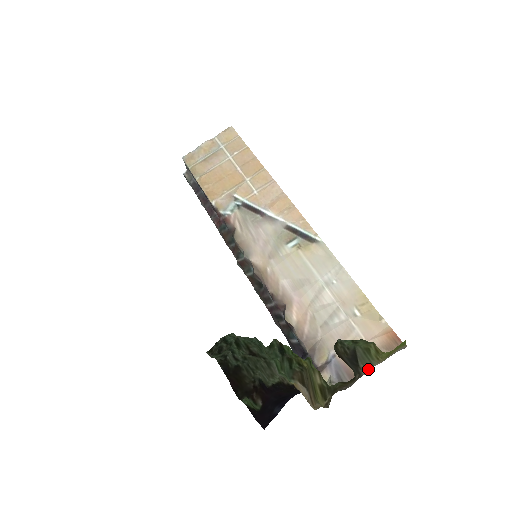
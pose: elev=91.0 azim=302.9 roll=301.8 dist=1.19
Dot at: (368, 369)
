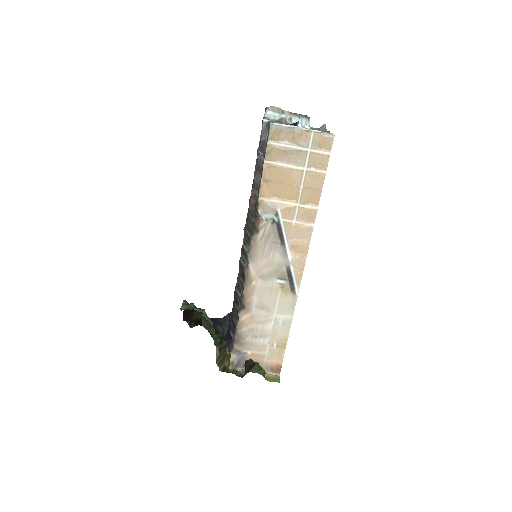
Dot at: (254, 372)
